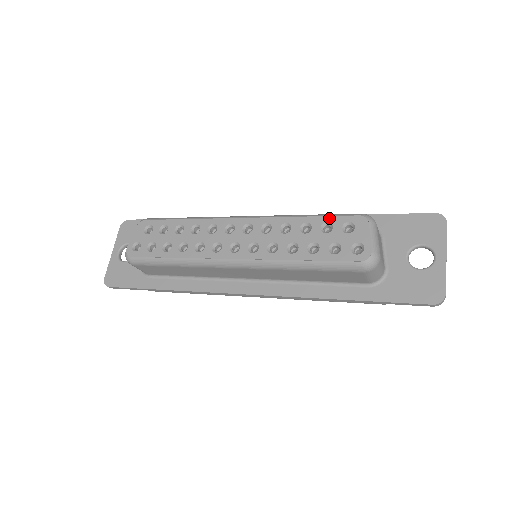
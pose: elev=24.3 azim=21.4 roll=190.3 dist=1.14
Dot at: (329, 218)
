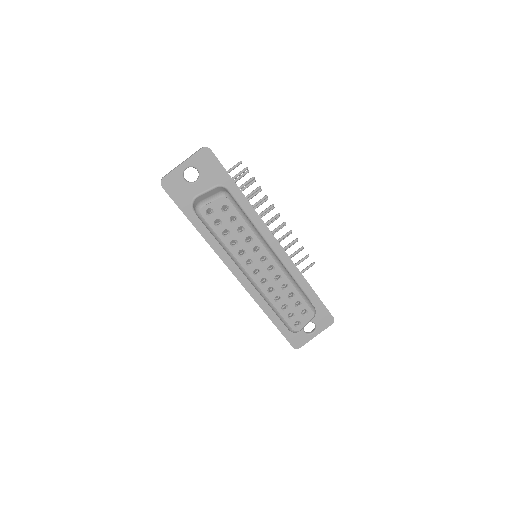
Dot at: (304, 301)
